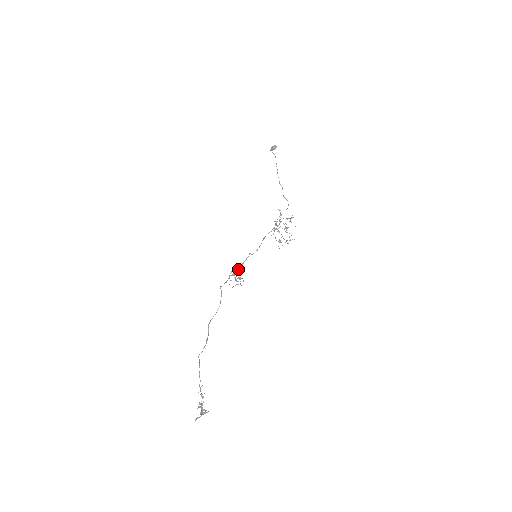
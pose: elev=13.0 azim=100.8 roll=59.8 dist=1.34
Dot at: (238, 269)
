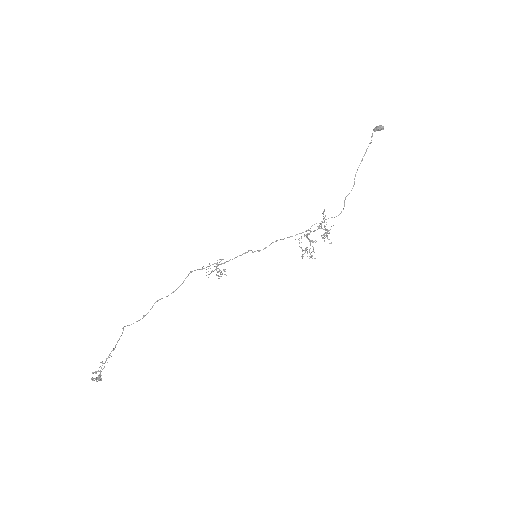
Dot at: occluded
